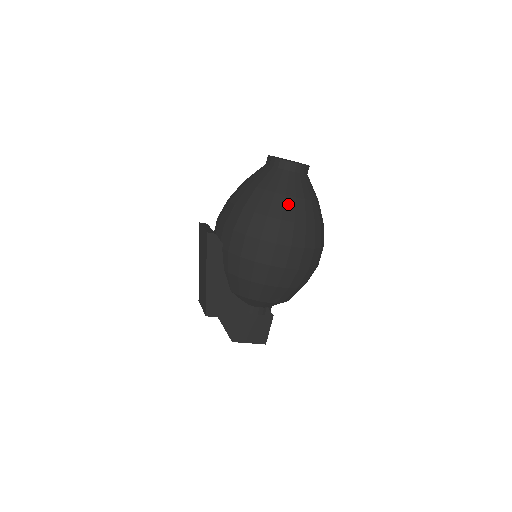
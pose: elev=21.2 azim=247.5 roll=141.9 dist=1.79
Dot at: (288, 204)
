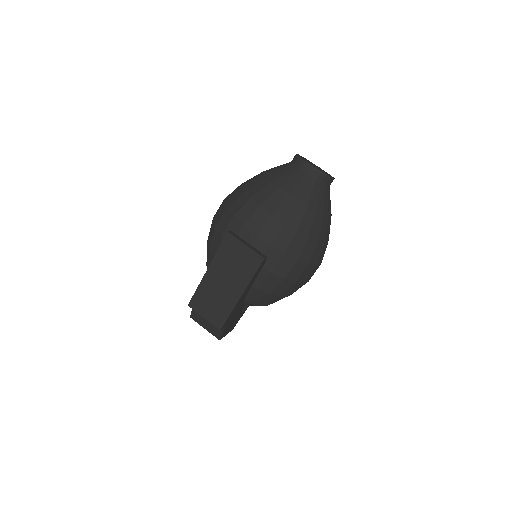
Dot at: (328, 225)
